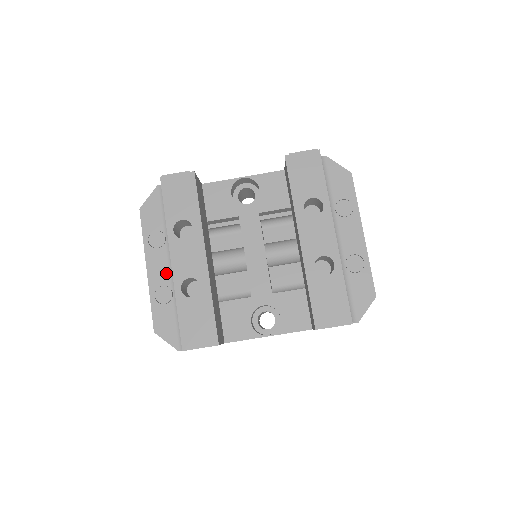
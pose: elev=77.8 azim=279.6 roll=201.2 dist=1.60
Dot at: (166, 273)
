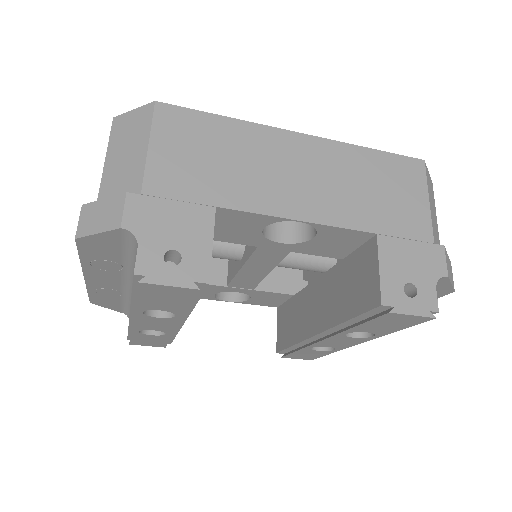
Dot at: (116, 285)
